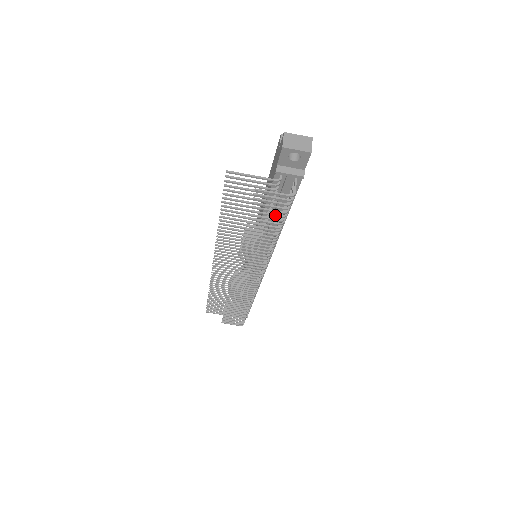
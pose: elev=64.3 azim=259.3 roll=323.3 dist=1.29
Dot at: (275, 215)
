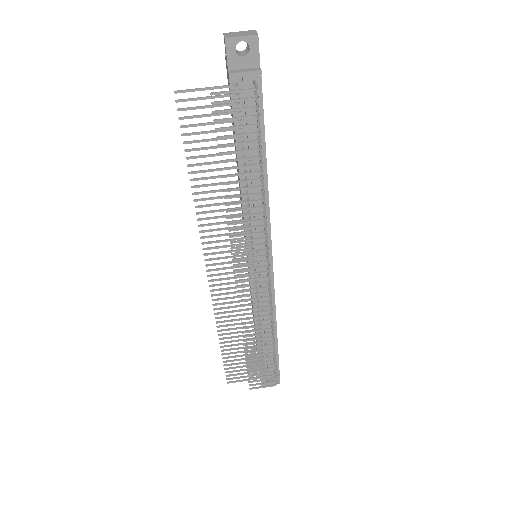
Dot at: (247, 133)
